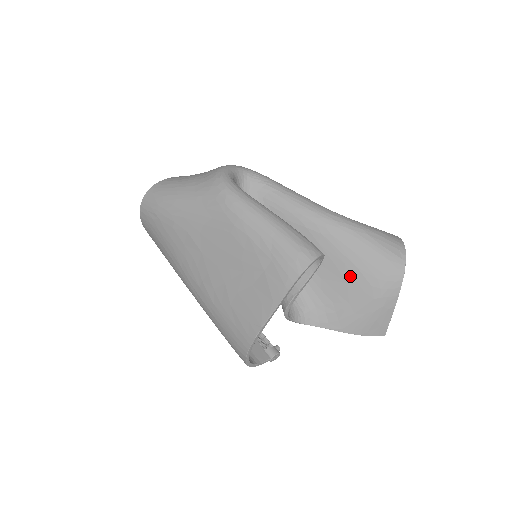
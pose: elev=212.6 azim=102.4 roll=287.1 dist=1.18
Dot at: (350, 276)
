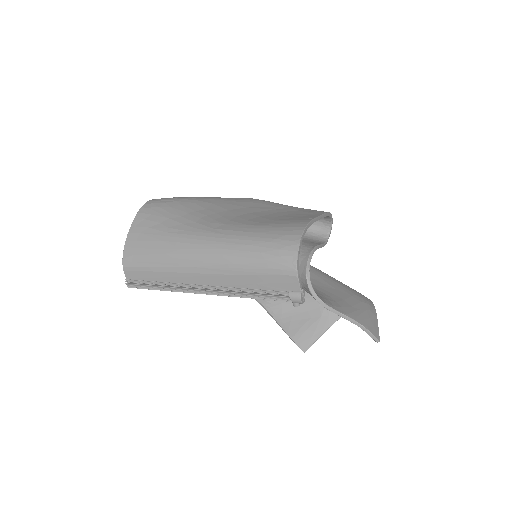
Dot at: (336, 286)
